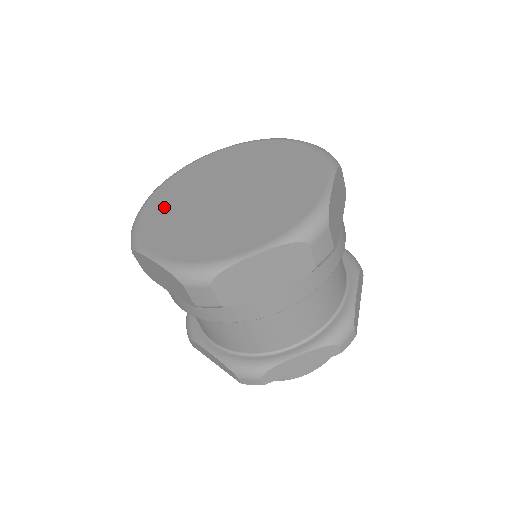
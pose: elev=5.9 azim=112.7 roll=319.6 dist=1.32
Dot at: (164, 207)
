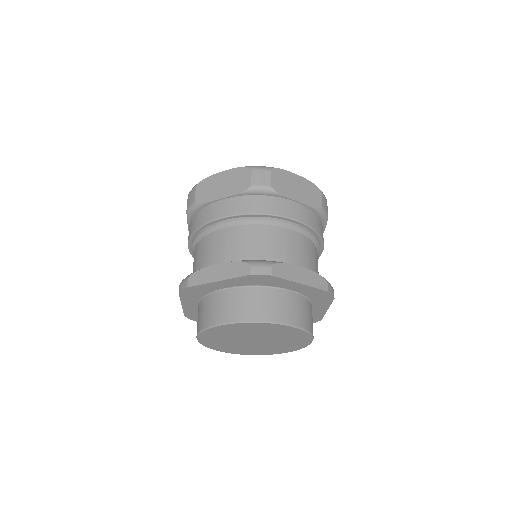
Dot at: occluded
